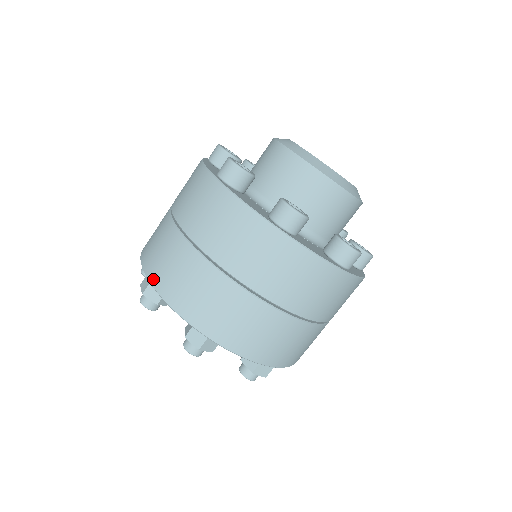
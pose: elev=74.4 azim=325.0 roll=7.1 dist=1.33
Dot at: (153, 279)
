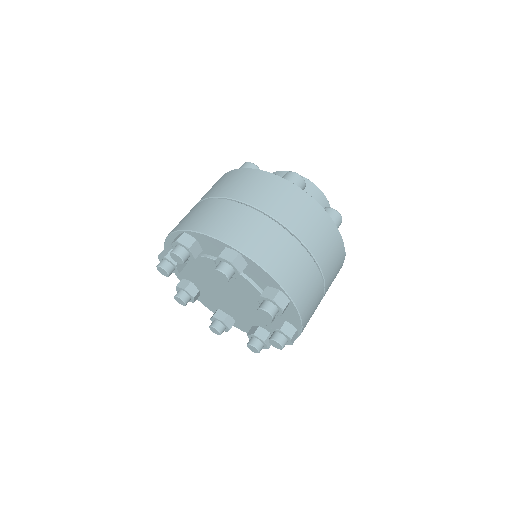
Dot at: occluded
